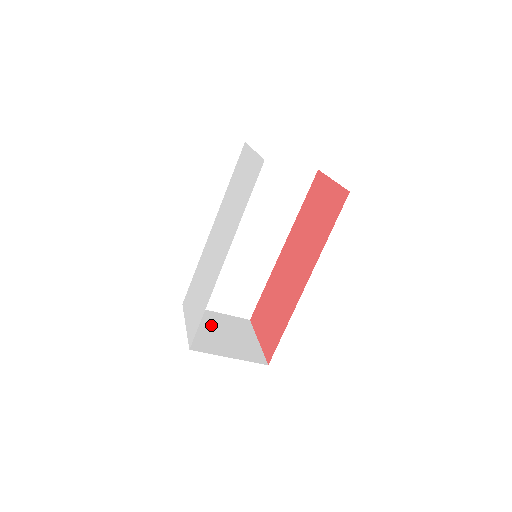
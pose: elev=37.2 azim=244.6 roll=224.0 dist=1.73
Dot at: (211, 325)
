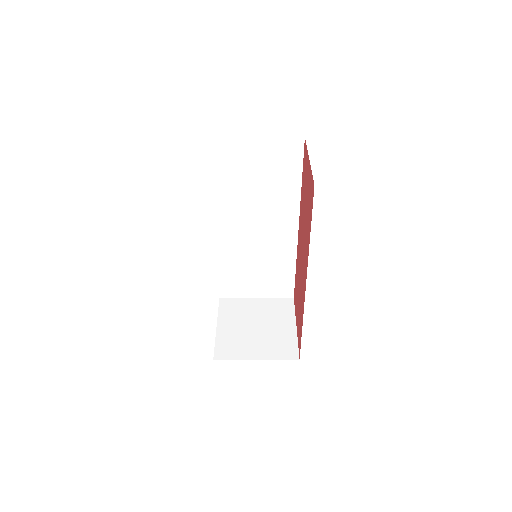
Dot at: (245, 318)
